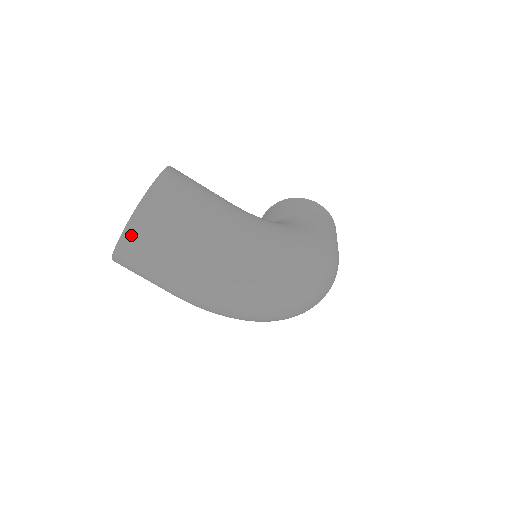
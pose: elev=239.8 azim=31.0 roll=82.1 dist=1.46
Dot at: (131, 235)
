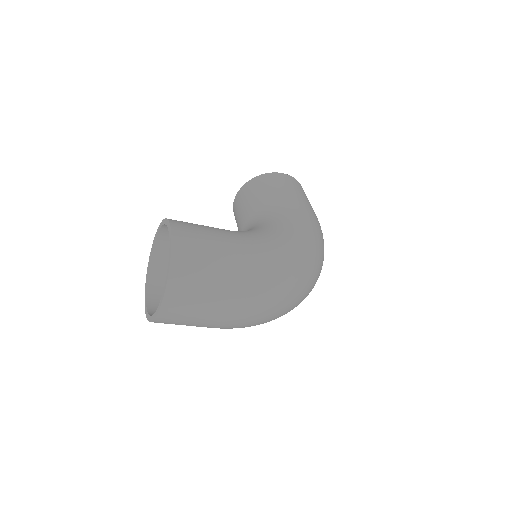
Dot at: (169, 307)
